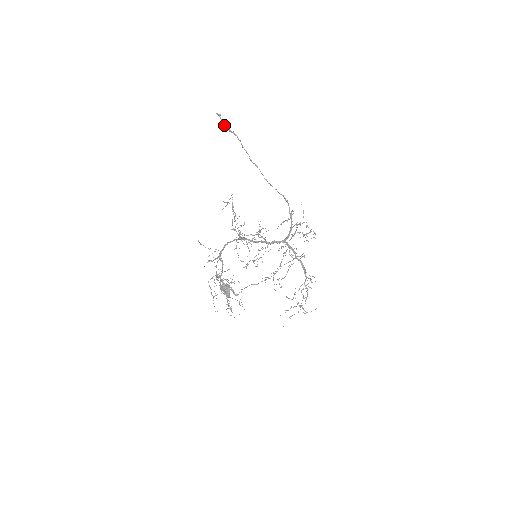
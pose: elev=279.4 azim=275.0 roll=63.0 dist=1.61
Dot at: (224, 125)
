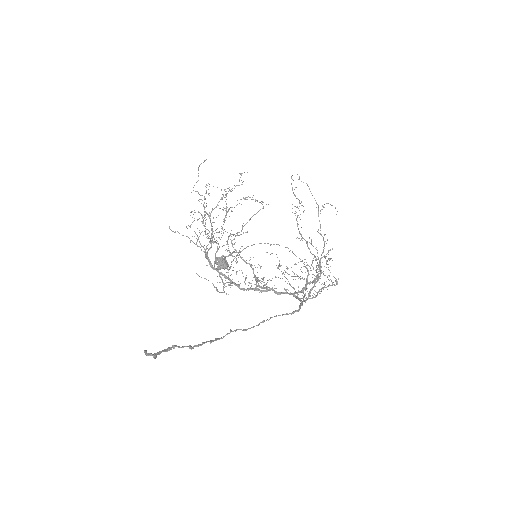
Dot at: (170, 348)
